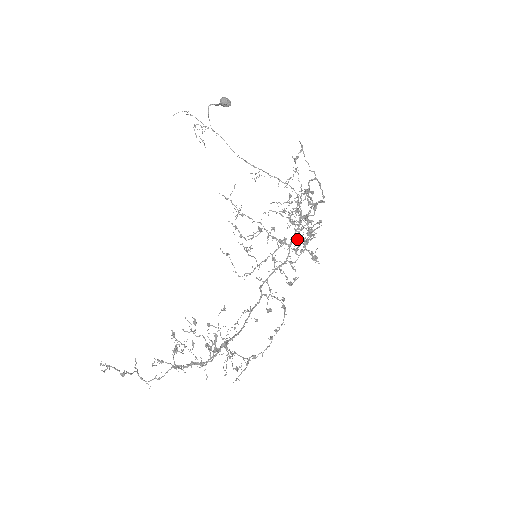
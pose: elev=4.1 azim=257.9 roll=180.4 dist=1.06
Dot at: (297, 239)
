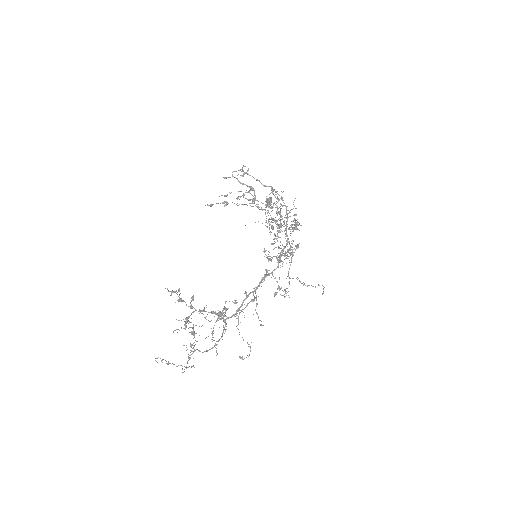
Dot at: (279, 228)
